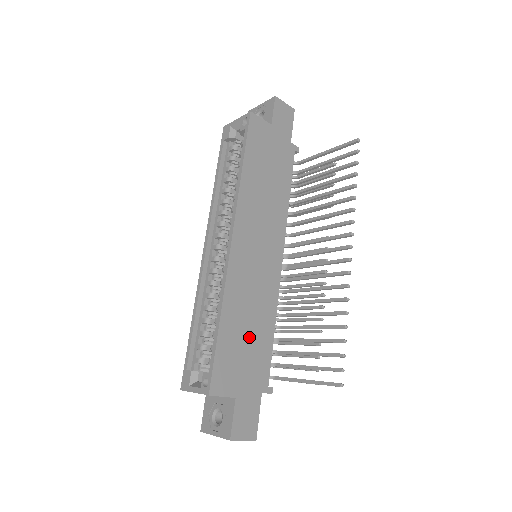
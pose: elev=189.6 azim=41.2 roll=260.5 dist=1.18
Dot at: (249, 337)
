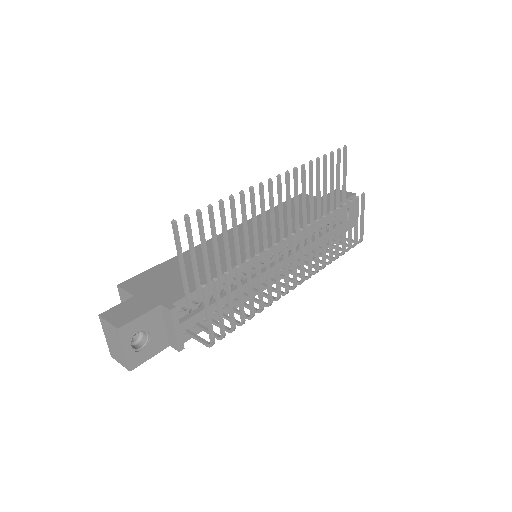
Dot at: (187, 273)
